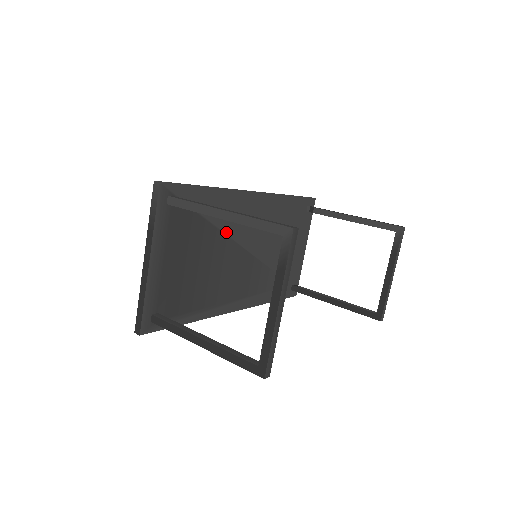
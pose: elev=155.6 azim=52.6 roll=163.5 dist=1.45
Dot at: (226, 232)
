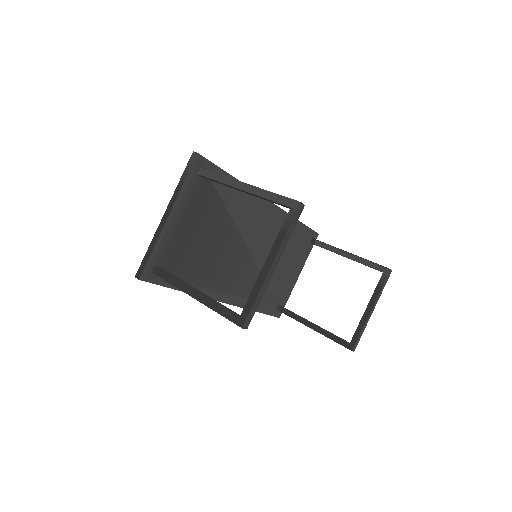
Dot at: (237, 224)
